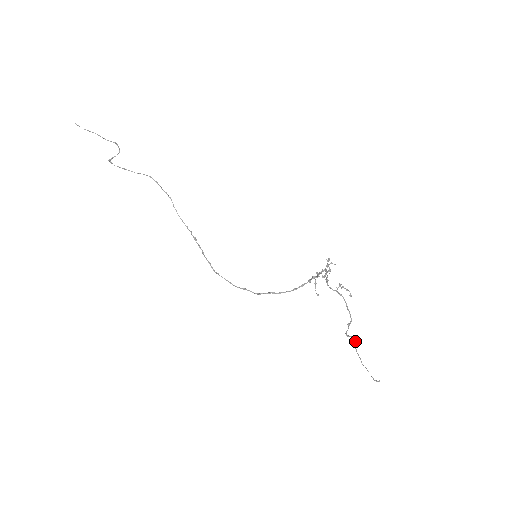
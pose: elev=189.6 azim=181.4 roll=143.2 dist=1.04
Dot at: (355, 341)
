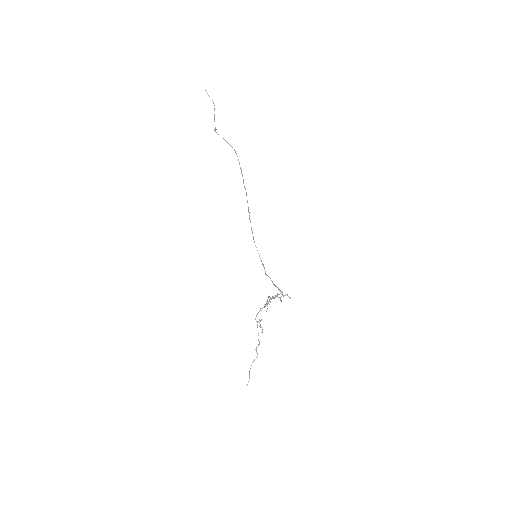
Dot at: (257, 356)
